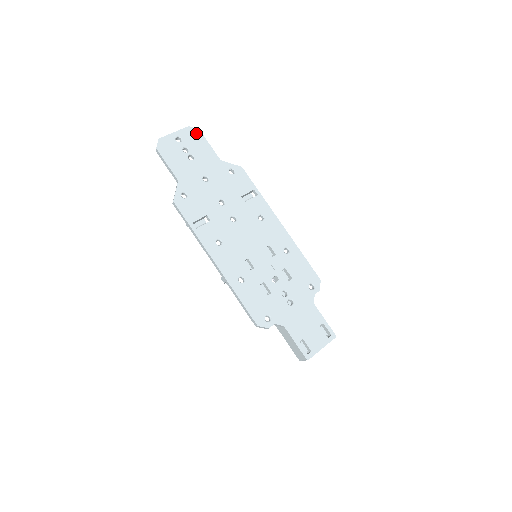
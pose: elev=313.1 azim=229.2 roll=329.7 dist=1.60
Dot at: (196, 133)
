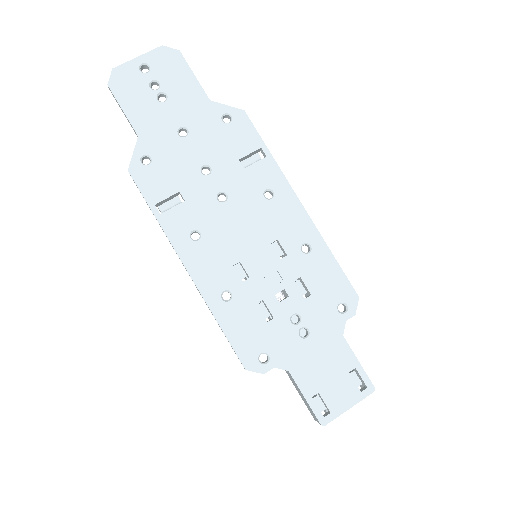
Dot at: (173, 56)
